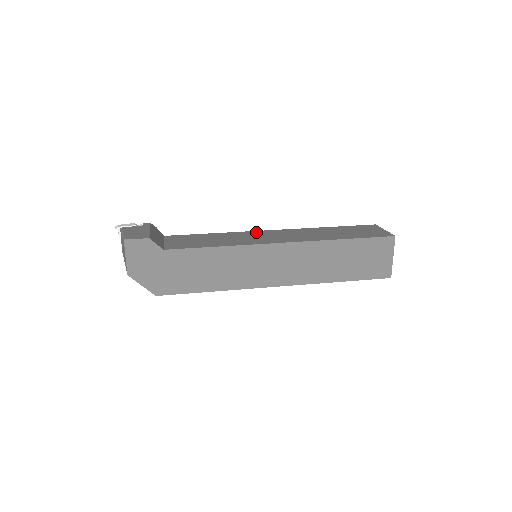
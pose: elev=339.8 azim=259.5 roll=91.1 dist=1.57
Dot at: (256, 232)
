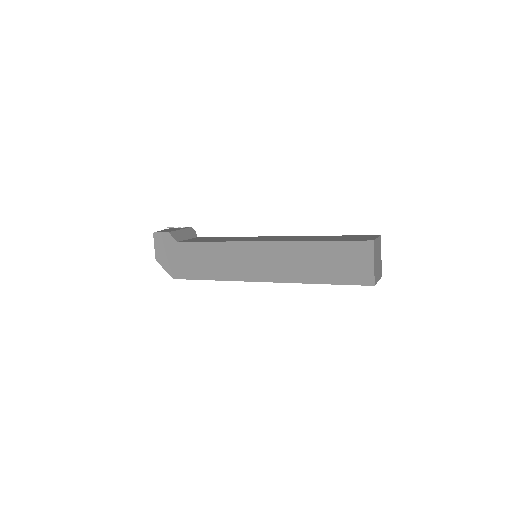
Dot at: occluded
